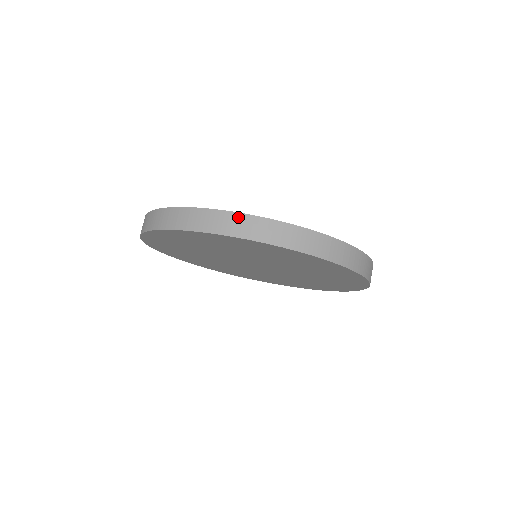
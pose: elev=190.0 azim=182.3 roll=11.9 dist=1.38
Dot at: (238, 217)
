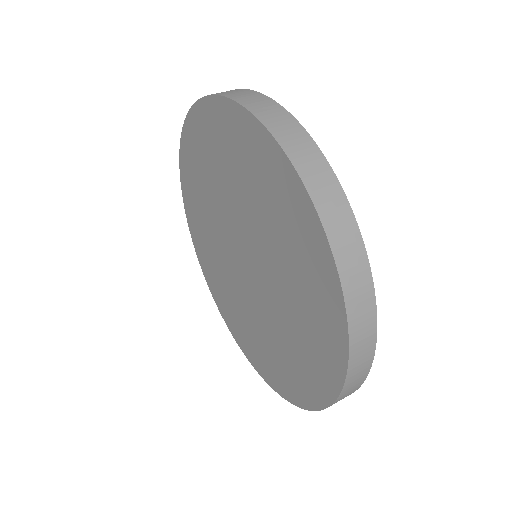
Dot at: (304, 136)
